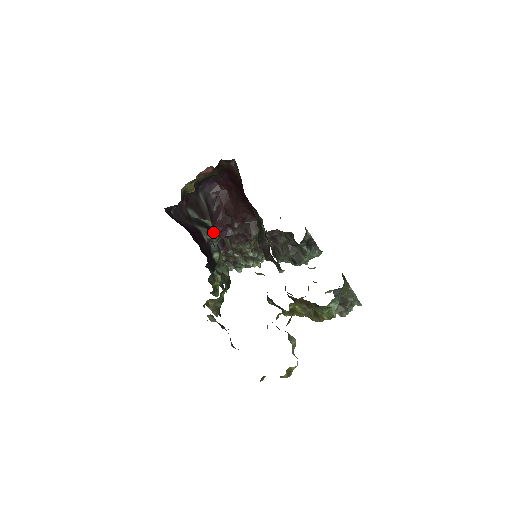
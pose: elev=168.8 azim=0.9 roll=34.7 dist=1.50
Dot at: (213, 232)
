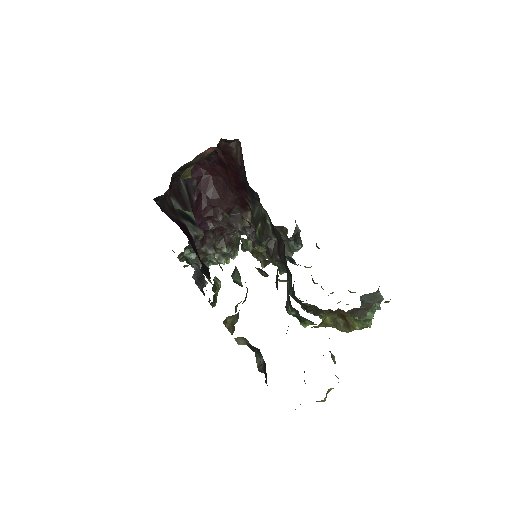
Dot at: (197, 226)
